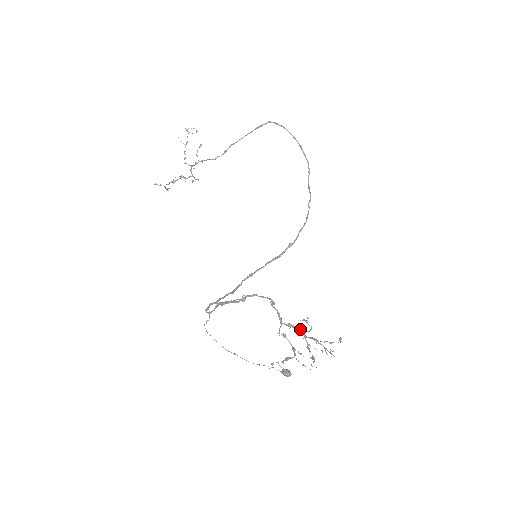
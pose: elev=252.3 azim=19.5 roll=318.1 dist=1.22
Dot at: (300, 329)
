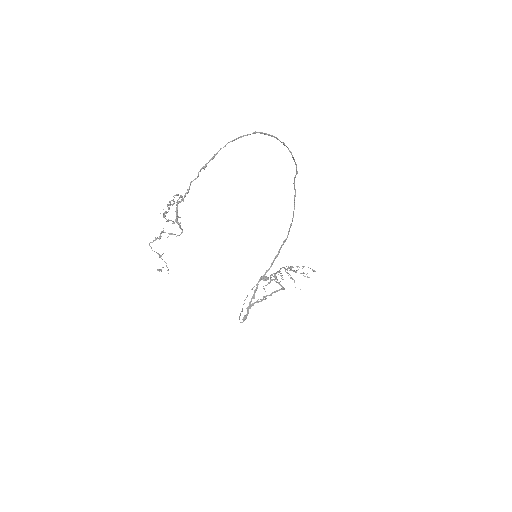
Dot at: occluded
